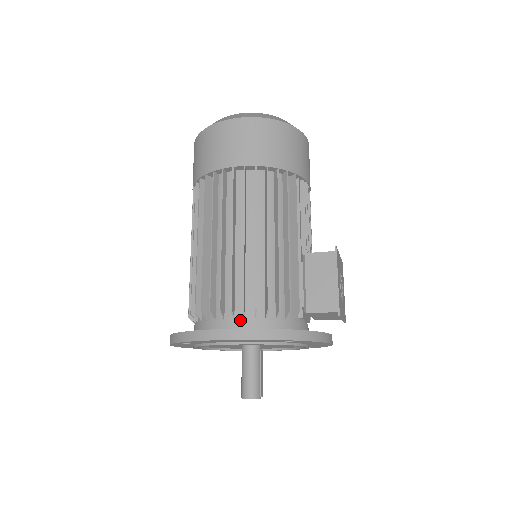
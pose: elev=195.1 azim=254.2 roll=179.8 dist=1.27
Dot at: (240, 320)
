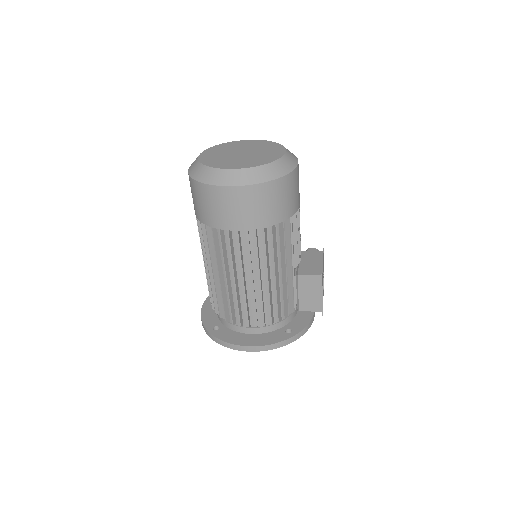
Dot at: (255, 328)
